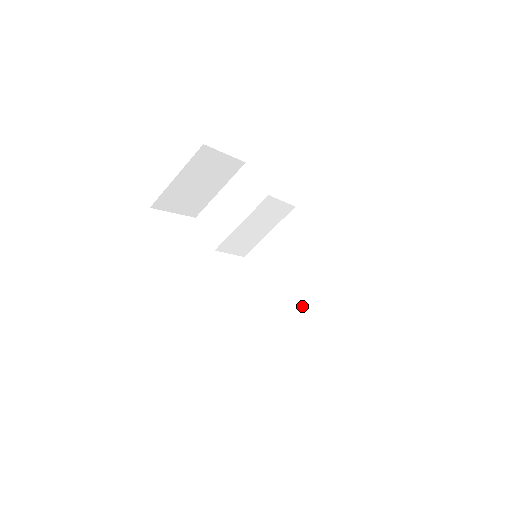
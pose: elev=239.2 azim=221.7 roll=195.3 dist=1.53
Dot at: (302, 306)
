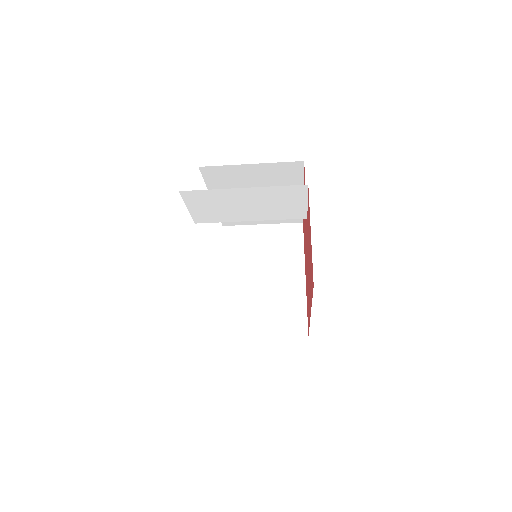
Dot at: occluded
